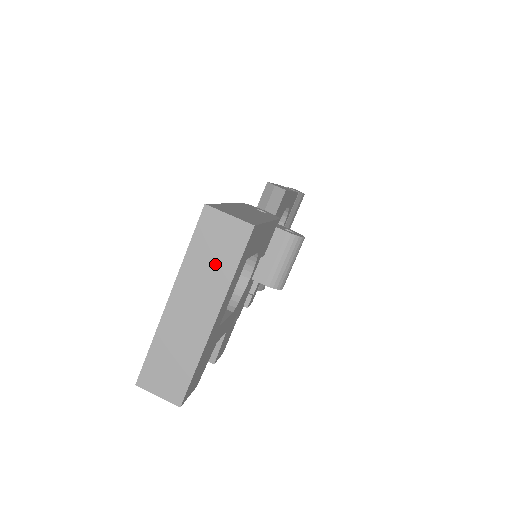
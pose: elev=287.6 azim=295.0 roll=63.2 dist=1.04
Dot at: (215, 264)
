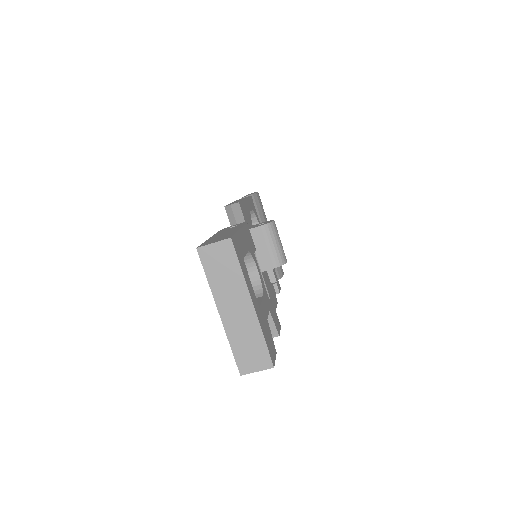
Dot at: (228, 275)
